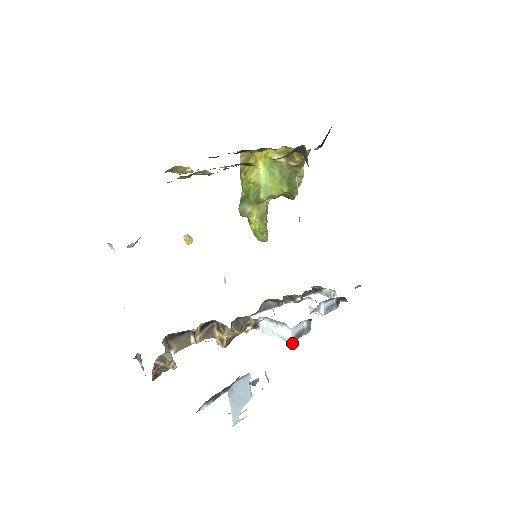
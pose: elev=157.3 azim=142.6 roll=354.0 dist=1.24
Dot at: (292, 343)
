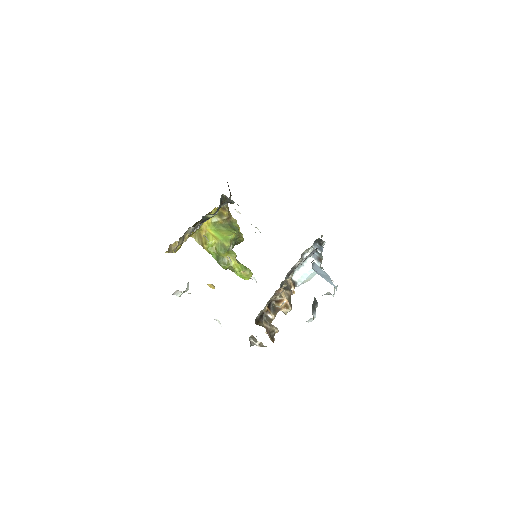
Dot at: (320, 263)
